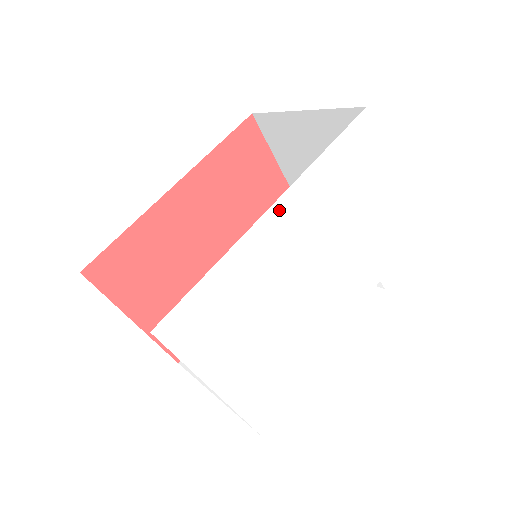
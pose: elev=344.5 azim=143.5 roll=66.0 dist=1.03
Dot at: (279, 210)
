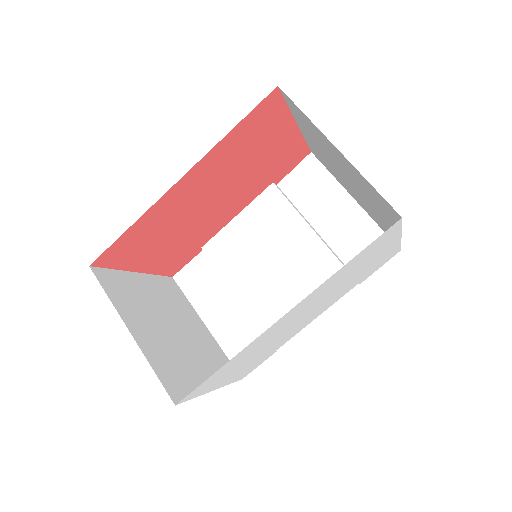
Dot at: (288, 314)
